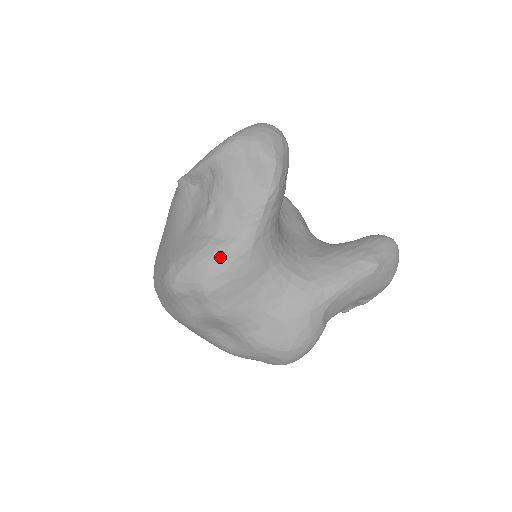
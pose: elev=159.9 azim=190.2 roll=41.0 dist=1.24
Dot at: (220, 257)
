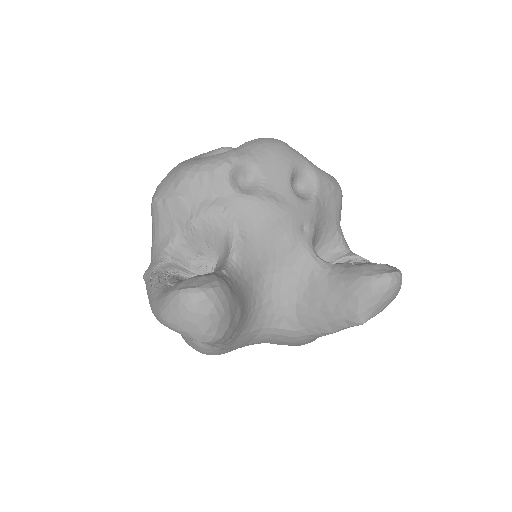
Dot at: (206, 352)
